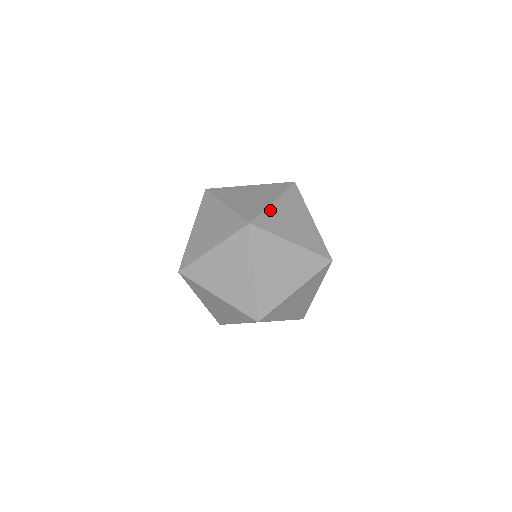
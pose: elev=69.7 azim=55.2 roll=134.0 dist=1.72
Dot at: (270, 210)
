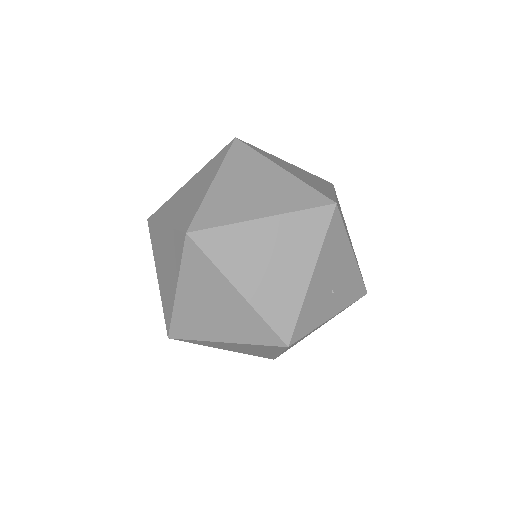
Dot at: (242, 228)
